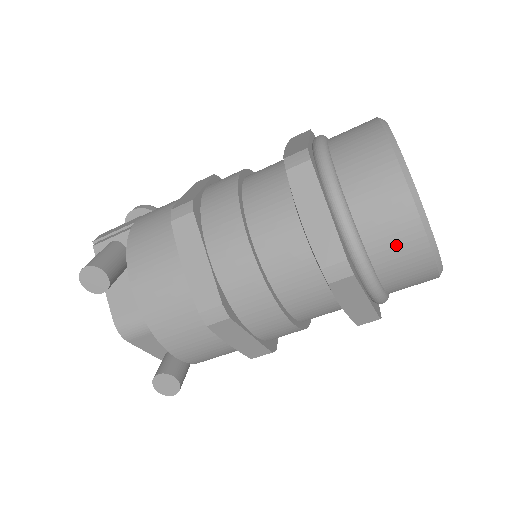
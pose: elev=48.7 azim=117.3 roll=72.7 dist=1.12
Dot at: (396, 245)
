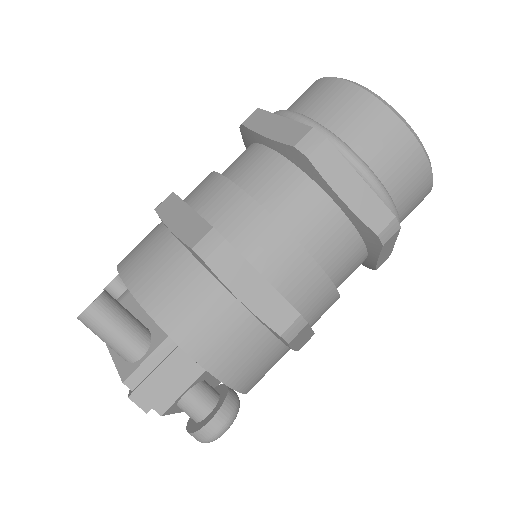
Dot at: (299, 98)
